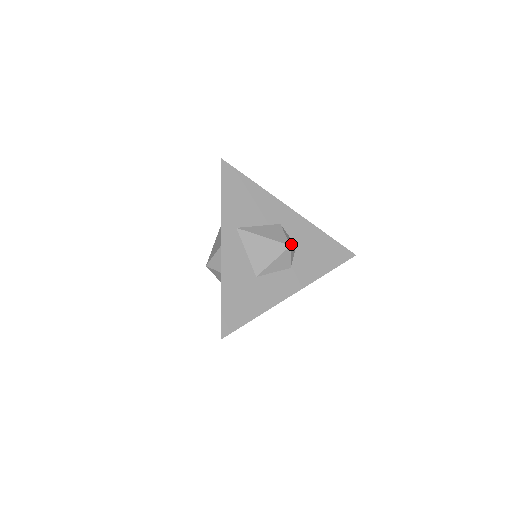
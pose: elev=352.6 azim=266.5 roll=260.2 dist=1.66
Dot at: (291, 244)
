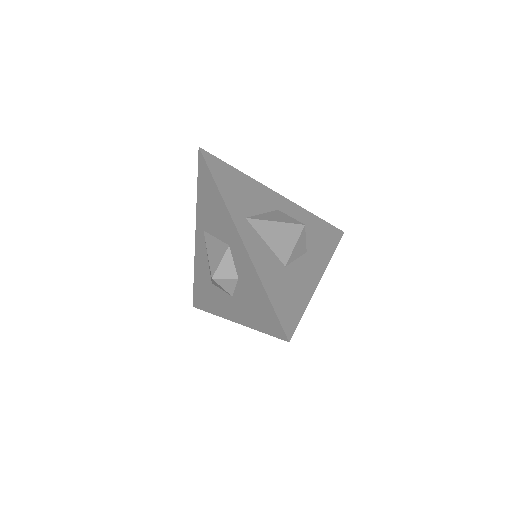
Dot at: occluded
